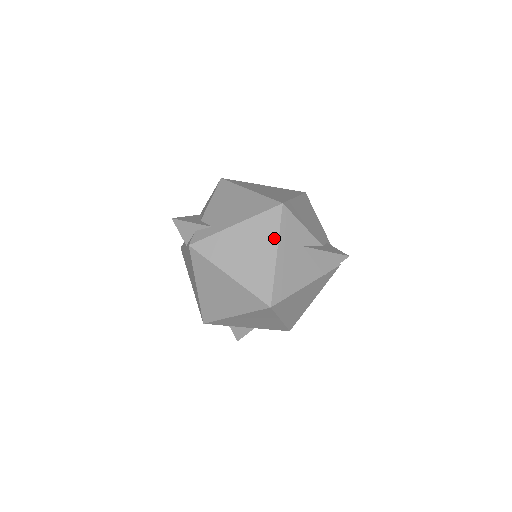
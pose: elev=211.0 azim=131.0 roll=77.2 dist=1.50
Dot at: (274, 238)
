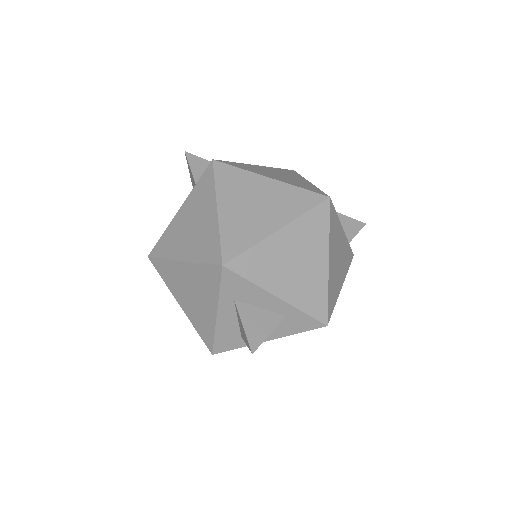
Dot at: (300, 177)
